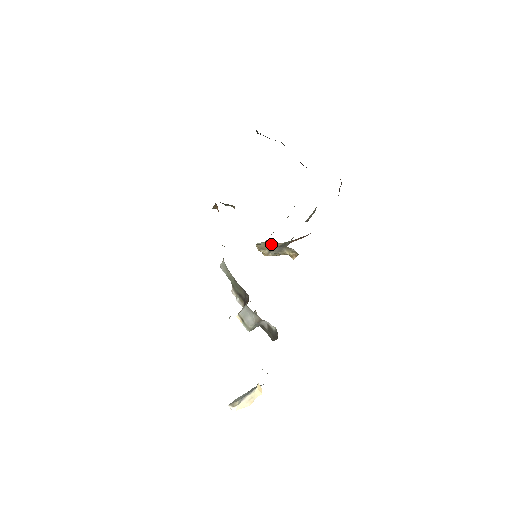
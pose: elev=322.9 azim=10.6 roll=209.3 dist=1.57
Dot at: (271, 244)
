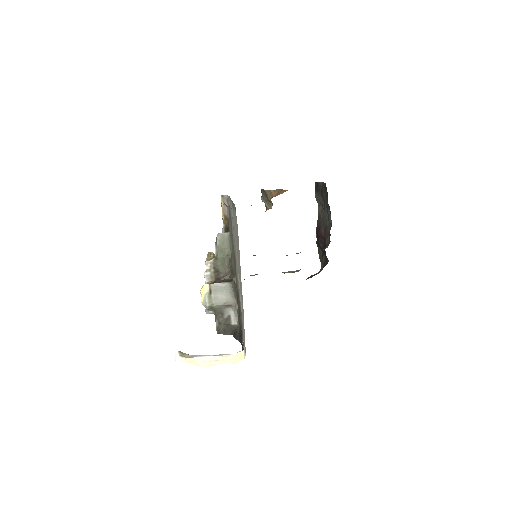
Dot at: occluded
